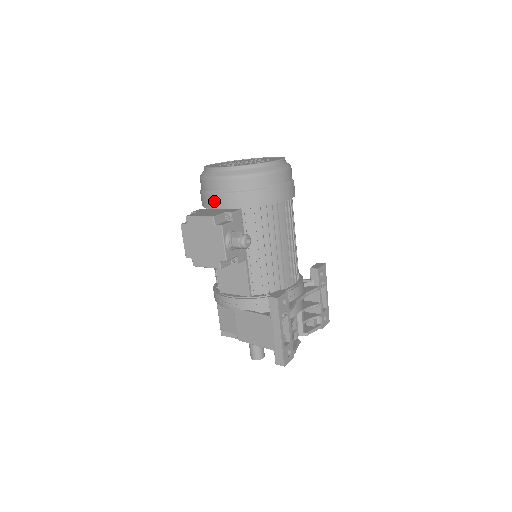
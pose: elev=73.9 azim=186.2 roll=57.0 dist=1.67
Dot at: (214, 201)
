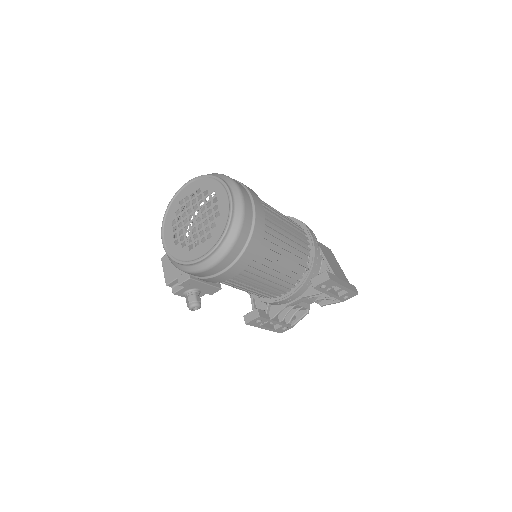
Dot at: occluded
